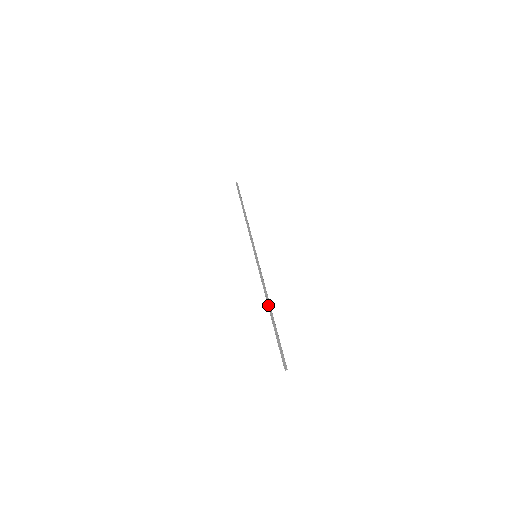
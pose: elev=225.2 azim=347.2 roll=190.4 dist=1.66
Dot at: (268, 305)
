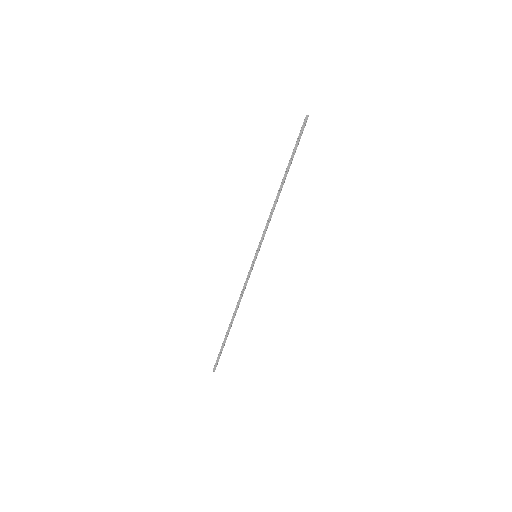
Dot at: (233, 316)
